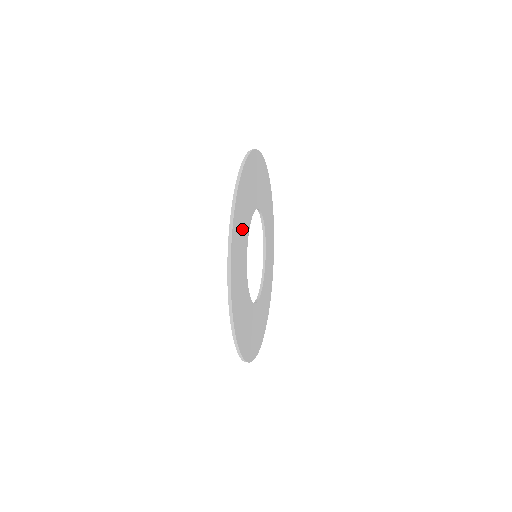
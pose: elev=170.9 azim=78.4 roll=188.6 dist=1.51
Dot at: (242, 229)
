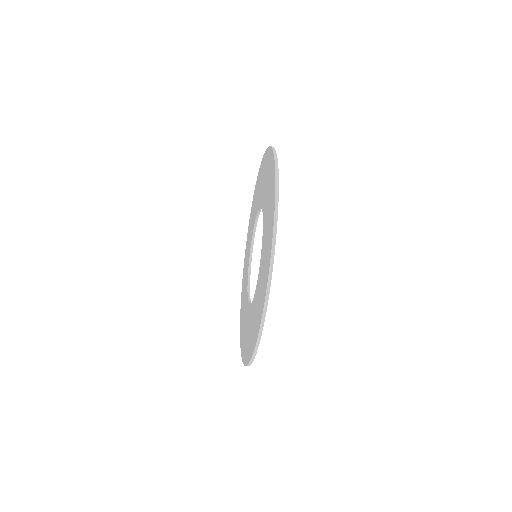
Dot at: occluded
